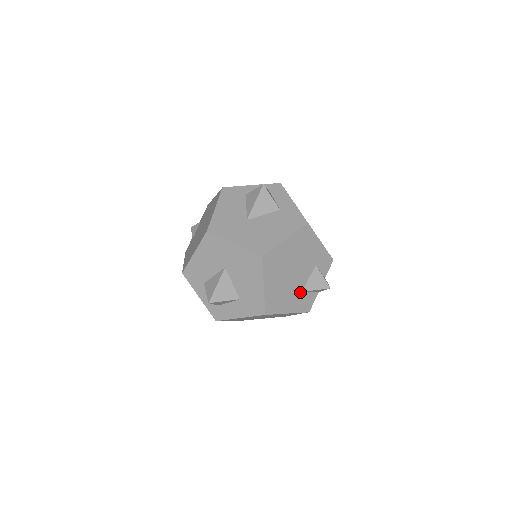
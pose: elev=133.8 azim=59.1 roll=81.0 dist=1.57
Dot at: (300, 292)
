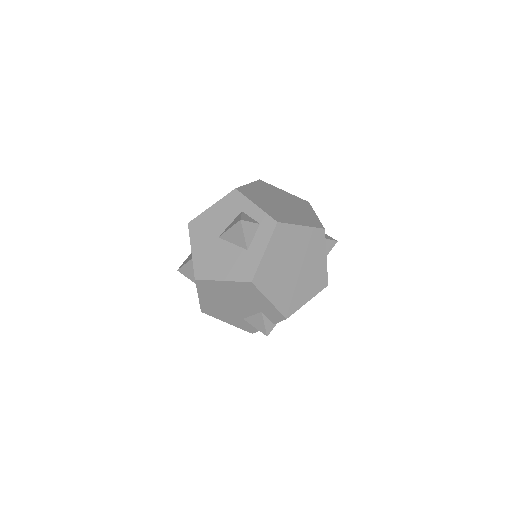
Dot at: (241, 318)
